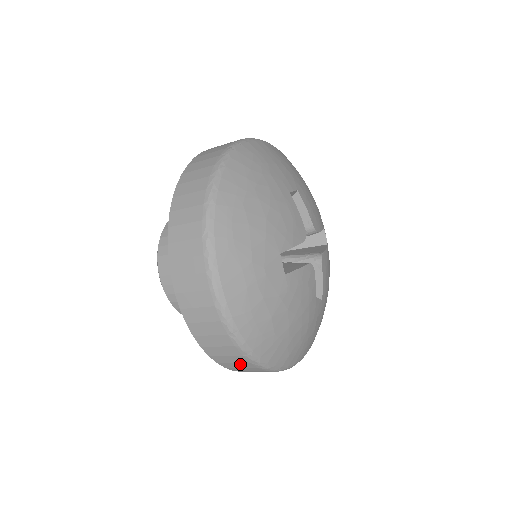
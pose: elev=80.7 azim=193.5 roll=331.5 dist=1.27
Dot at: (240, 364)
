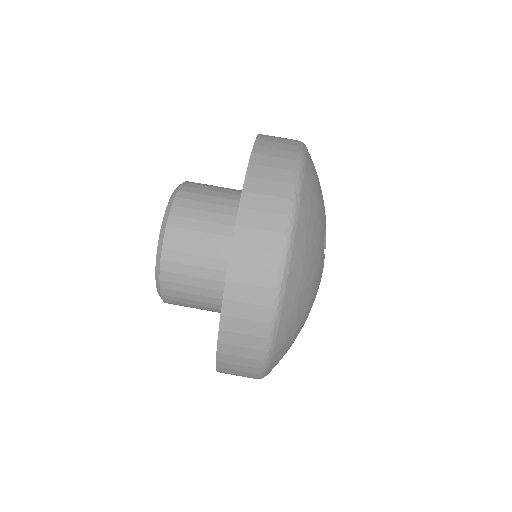
Dot at: occluded
